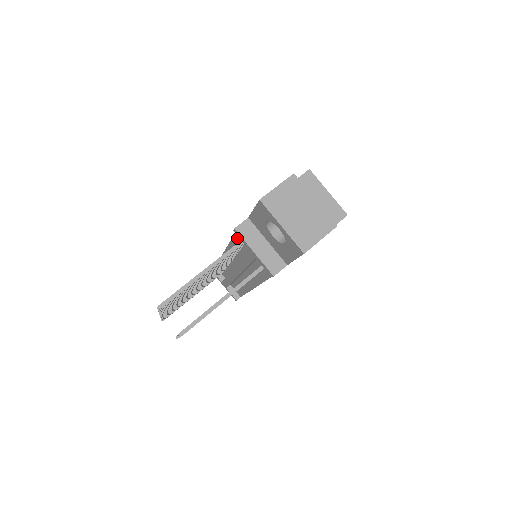
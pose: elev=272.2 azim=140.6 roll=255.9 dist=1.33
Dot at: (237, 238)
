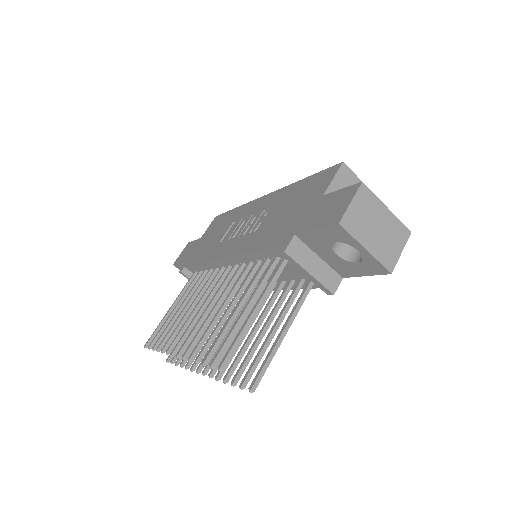
Dot at: (265, 253)
